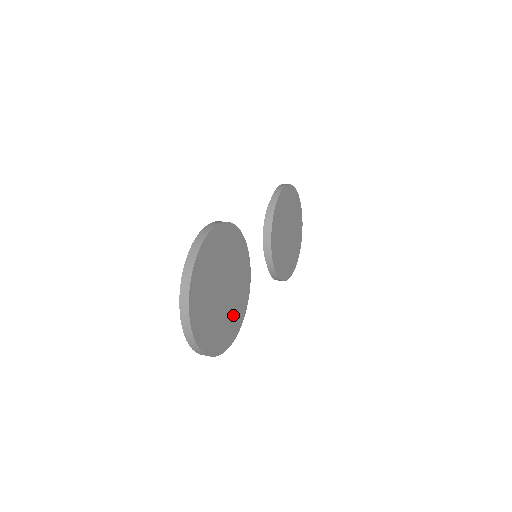
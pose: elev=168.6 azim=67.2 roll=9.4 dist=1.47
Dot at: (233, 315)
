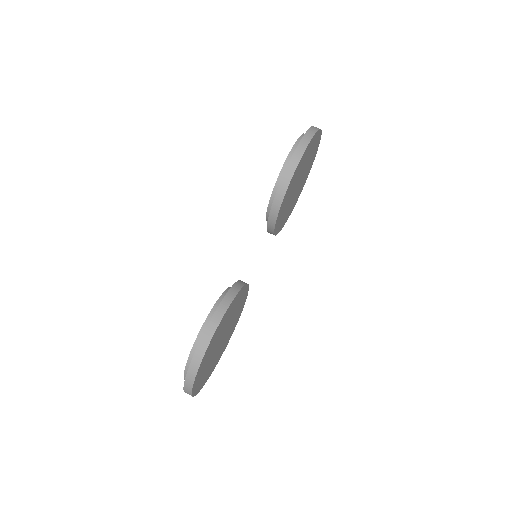
Dot at: (231, 328)
